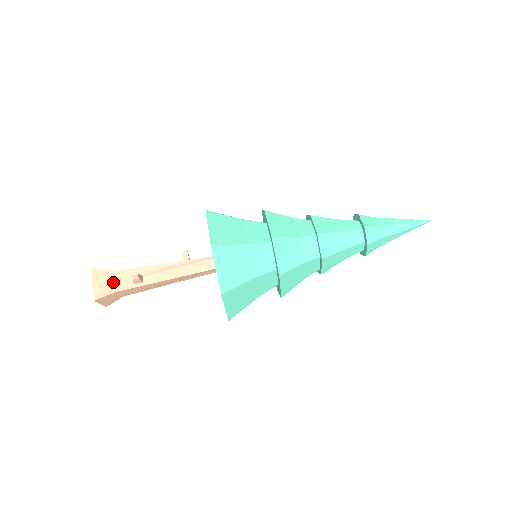
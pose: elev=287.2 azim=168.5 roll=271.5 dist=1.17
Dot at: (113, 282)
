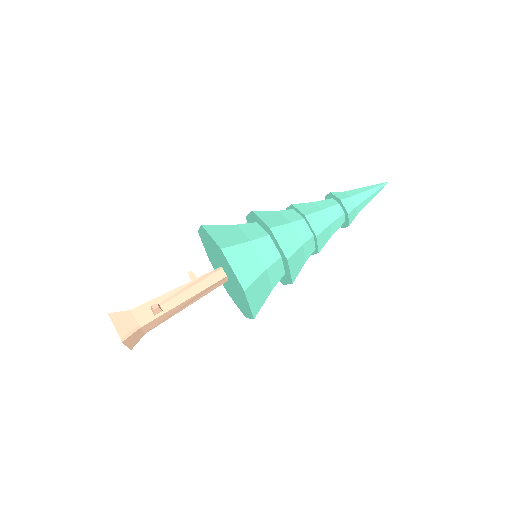
Dot at: (133, 320)
